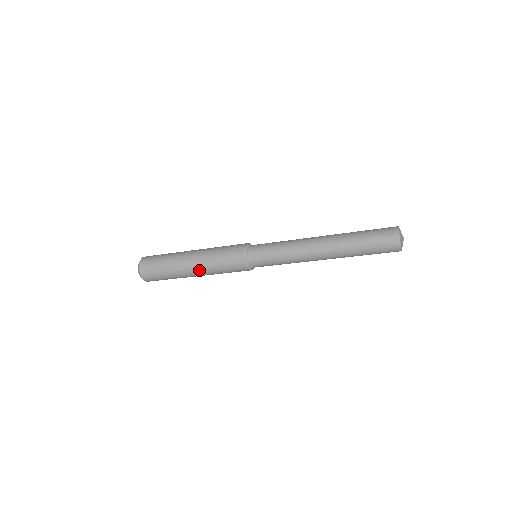
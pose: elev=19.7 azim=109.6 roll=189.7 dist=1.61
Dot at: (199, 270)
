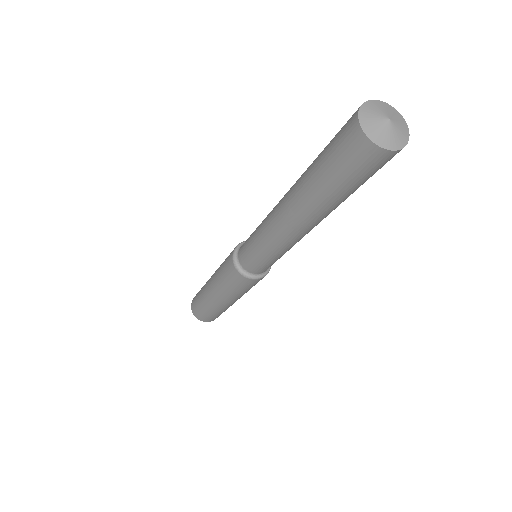
Dot at: (212, 281)
